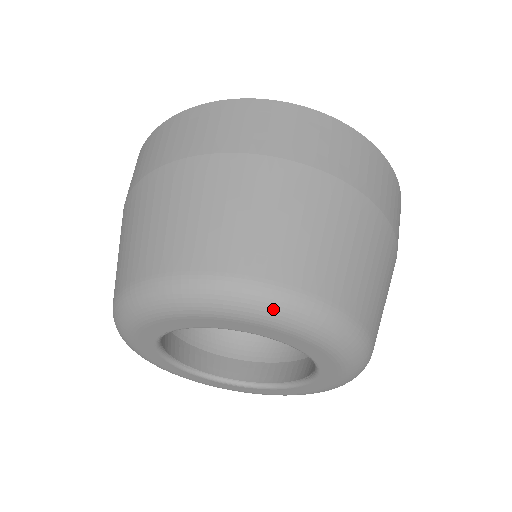
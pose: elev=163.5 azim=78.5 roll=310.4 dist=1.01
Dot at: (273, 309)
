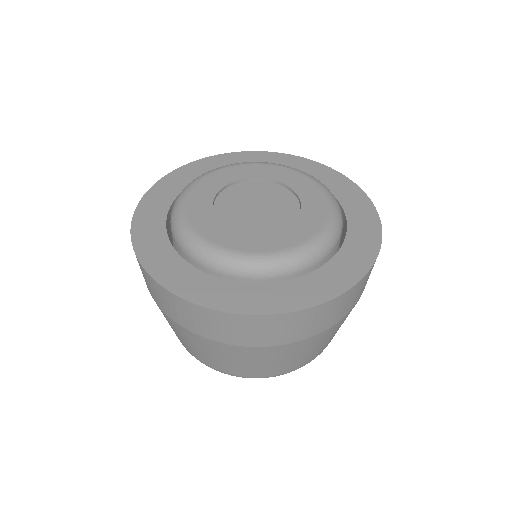
Dot at: occluded
